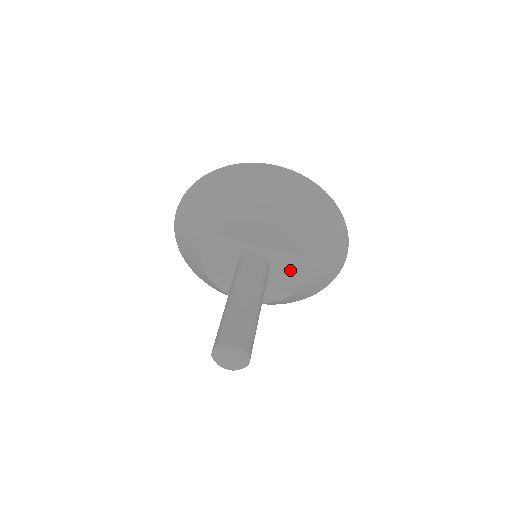
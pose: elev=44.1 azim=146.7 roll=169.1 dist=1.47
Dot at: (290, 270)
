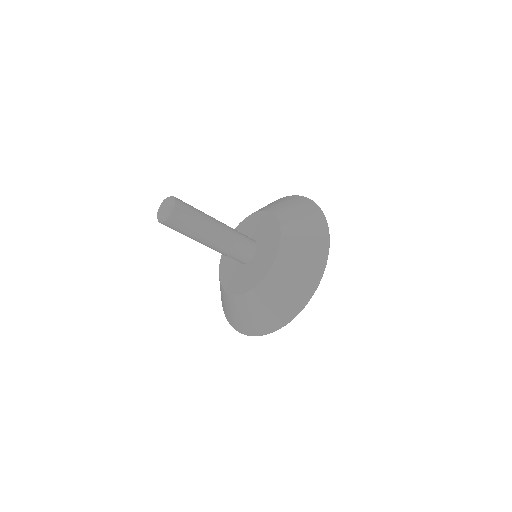
Dot at: (269, 247)
